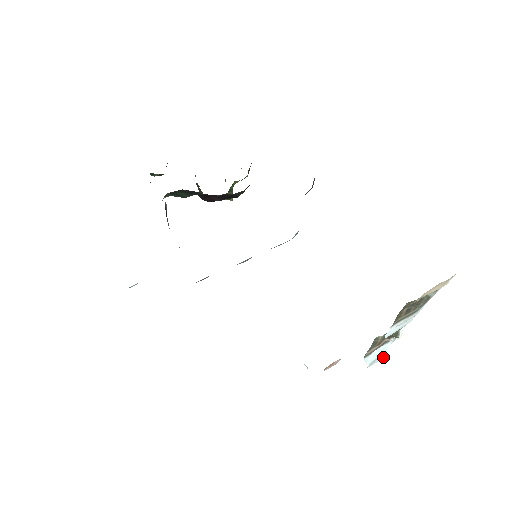
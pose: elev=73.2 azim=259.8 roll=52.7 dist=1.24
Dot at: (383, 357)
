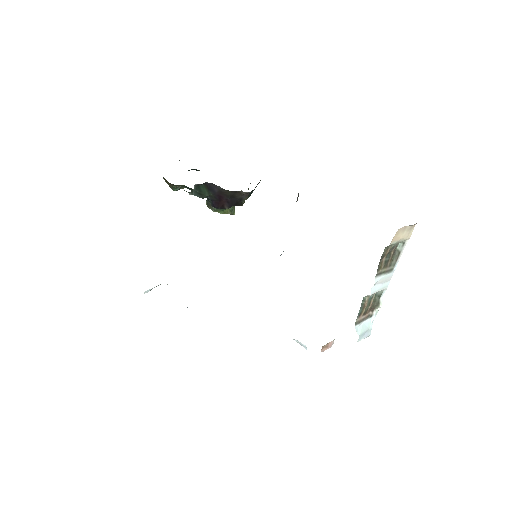
Dot at: (369, 334)
